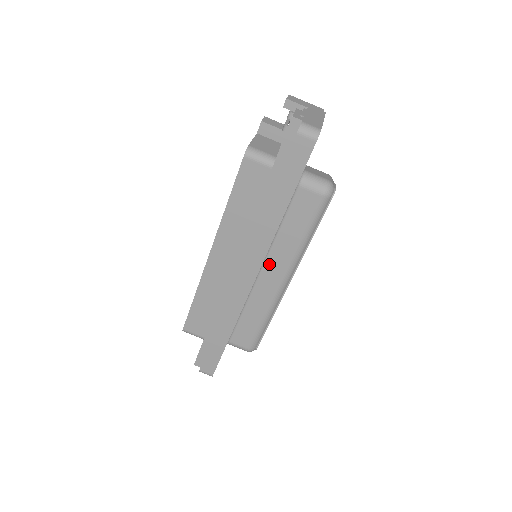
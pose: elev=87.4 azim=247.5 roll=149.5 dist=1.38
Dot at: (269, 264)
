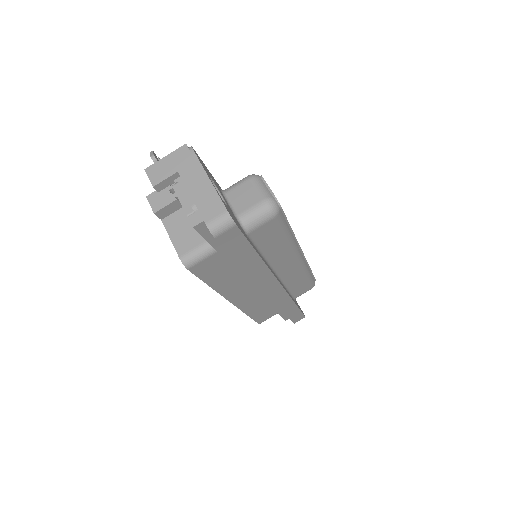
Dot at: (278, 266)
